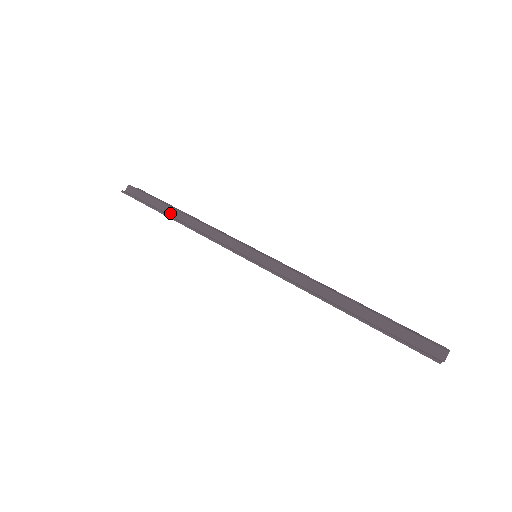
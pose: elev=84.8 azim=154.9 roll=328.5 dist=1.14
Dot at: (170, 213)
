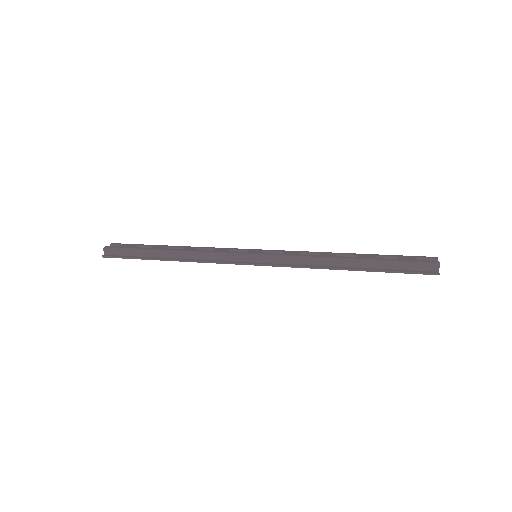
Dot at: (160, 256)
